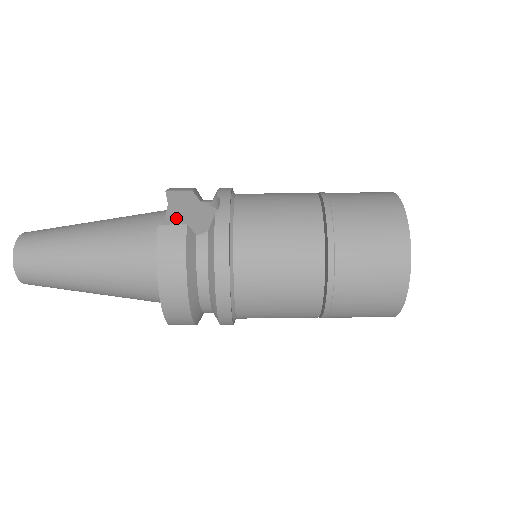
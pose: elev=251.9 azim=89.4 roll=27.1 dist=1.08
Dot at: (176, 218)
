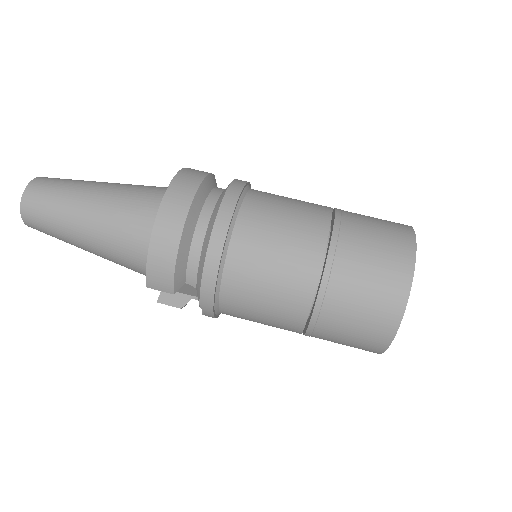
Dot at: occluded
